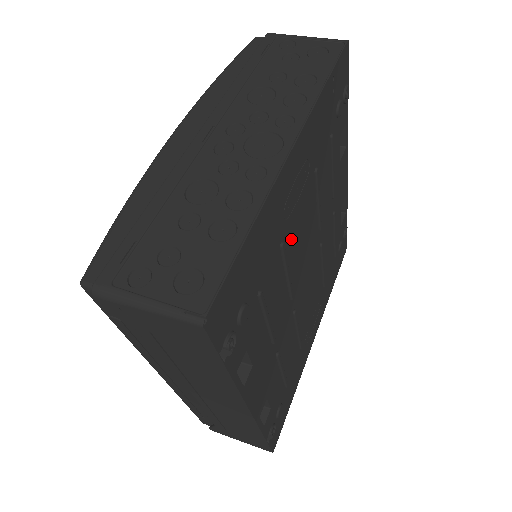
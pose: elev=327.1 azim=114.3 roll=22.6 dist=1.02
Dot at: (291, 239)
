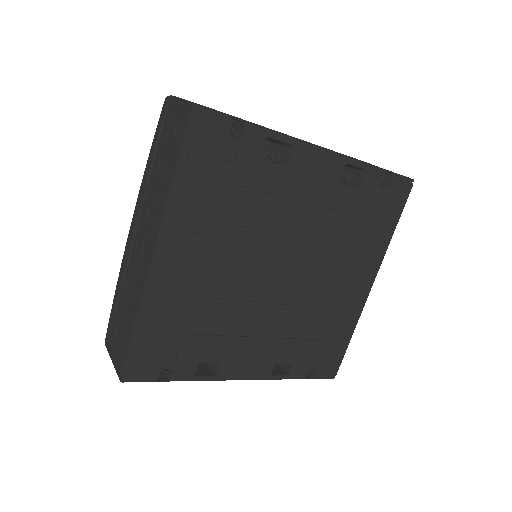
Dot at: (215, 284)
